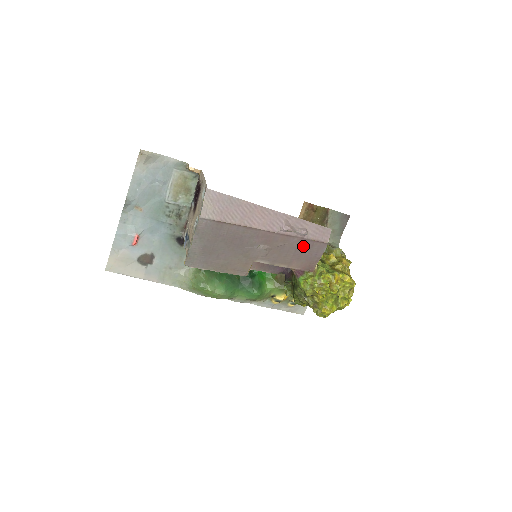
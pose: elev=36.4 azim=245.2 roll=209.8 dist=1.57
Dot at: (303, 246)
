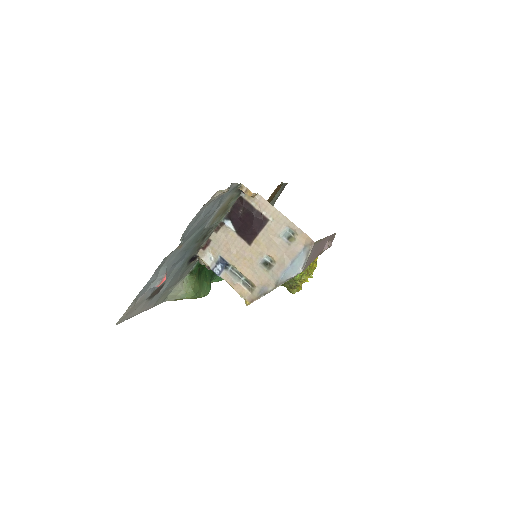
Dot at: occluded
